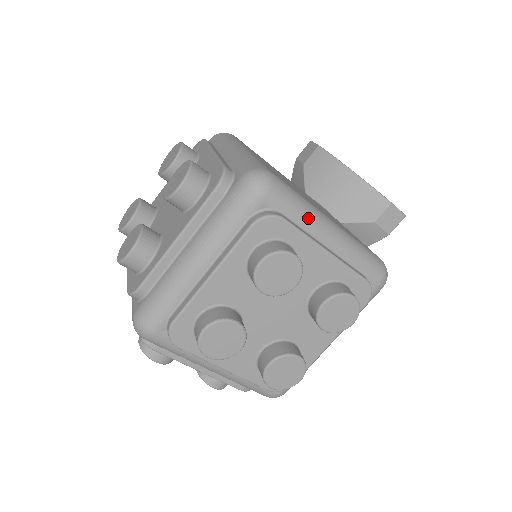
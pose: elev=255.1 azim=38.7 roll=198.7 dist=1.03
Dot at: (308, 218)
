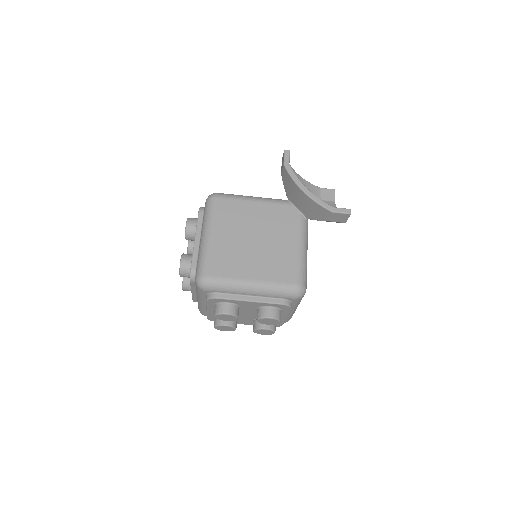
Dot at: (233, 290)
